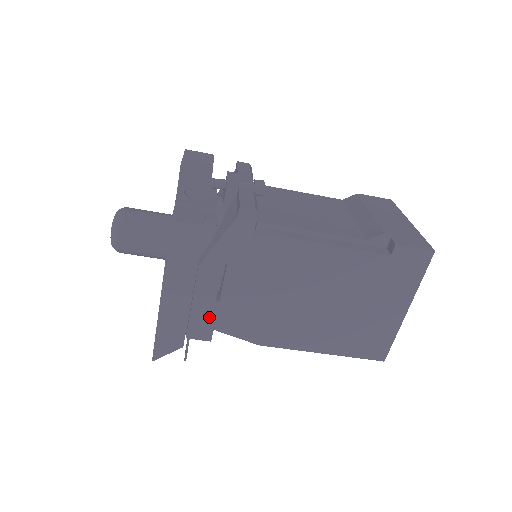
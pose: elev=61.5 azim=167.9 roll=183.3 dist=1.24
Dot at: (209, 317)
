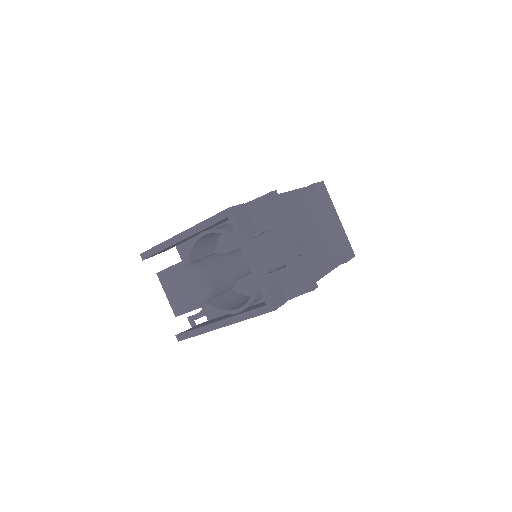
Dot at: occluded
